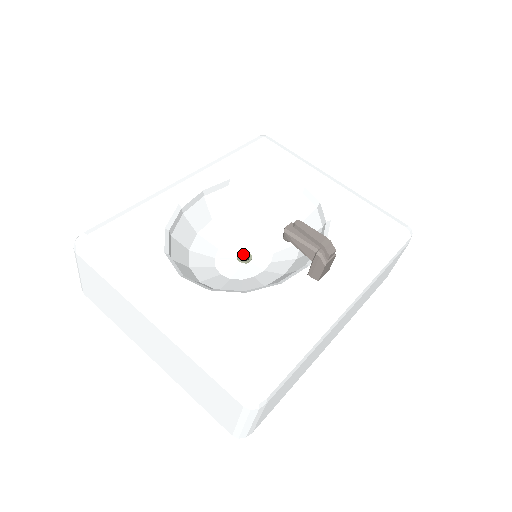
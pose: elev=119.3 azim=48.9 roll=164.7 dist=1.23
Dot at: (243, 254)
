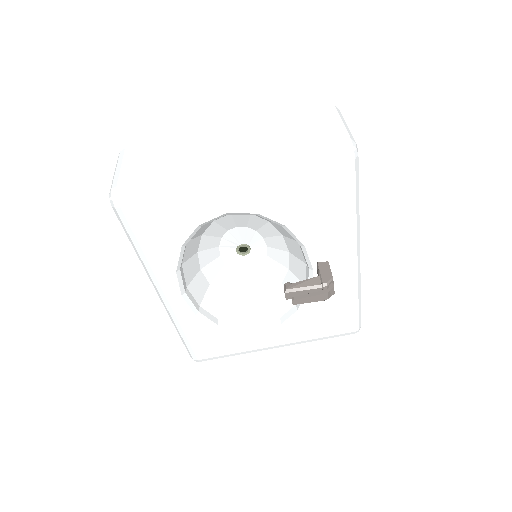
Dot at: (238, 247)
